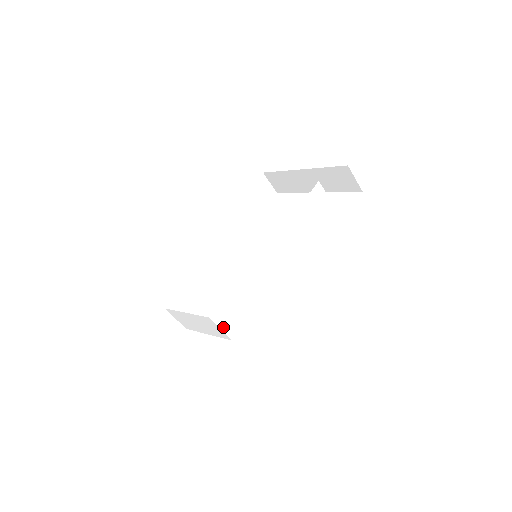
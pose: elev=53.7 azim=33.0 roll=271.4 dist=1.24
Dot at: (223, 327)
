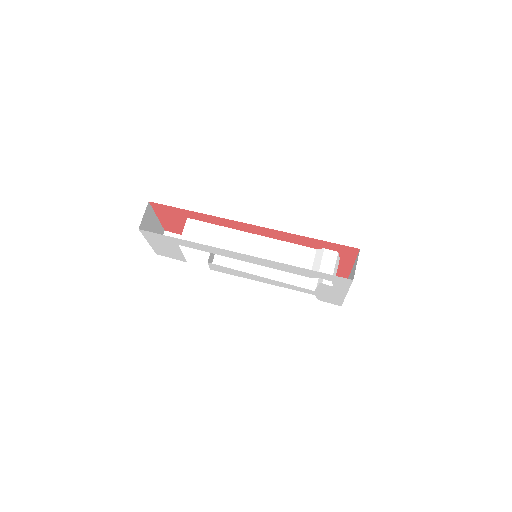
Dot at: (185, 232)
